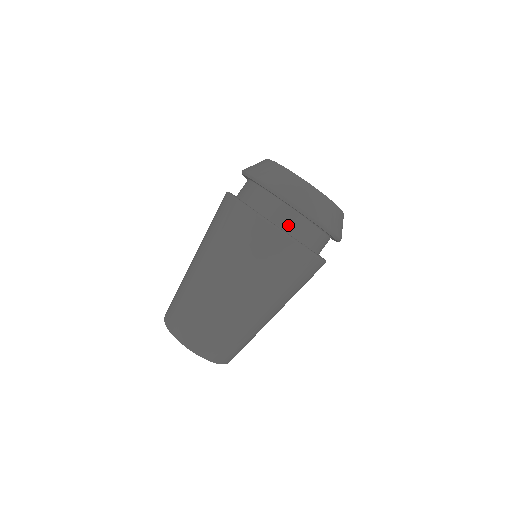
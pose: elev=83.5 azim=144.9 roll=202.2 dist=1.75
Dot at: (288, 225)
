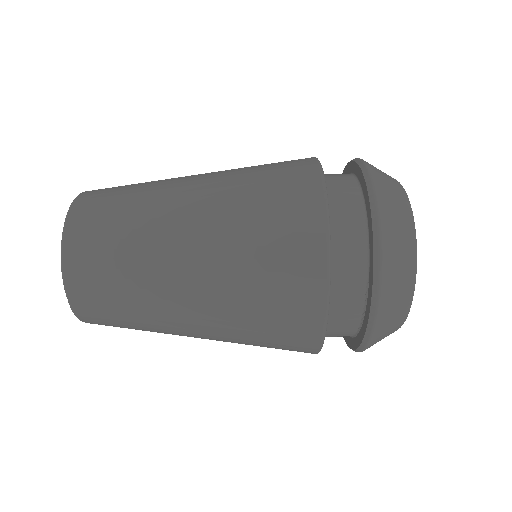
Dot at: (341, 256)
